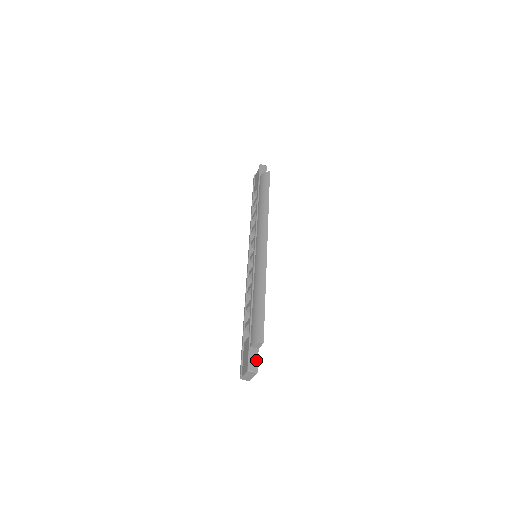
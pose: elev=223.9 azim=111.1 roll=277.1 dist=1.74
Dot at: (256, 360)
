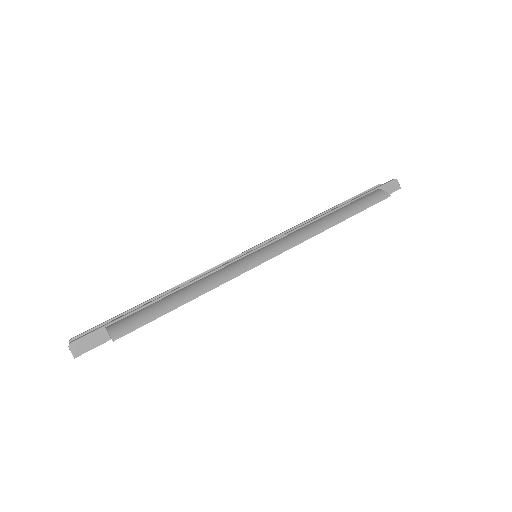
Dot at: (92, 346)
